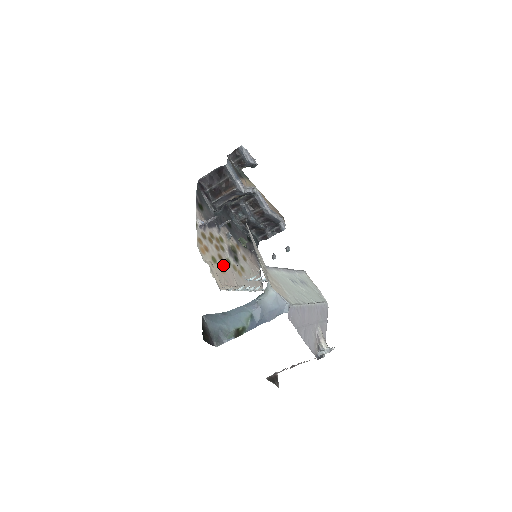
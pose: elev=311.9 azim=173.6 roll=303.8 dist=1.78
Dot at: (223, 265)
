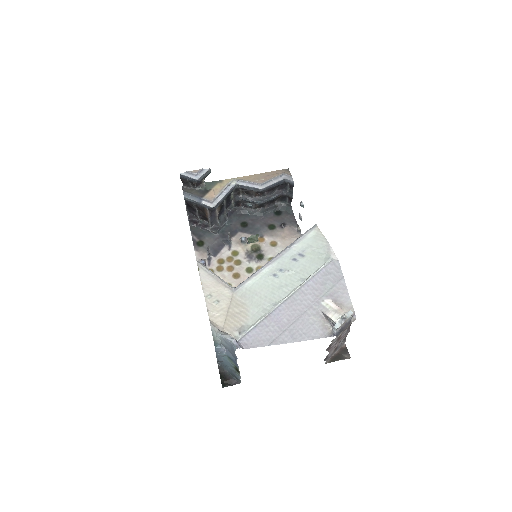
Dot at: (242, 281)
